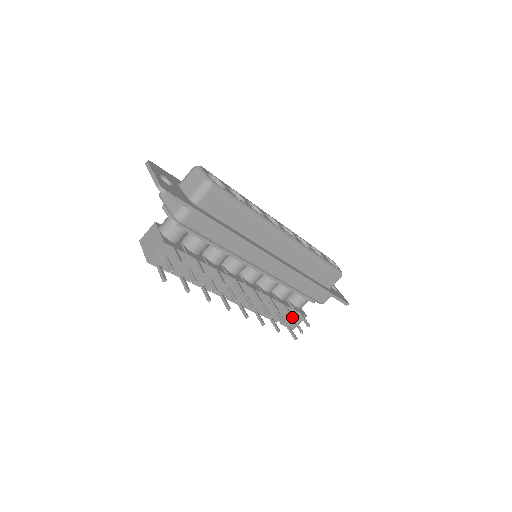
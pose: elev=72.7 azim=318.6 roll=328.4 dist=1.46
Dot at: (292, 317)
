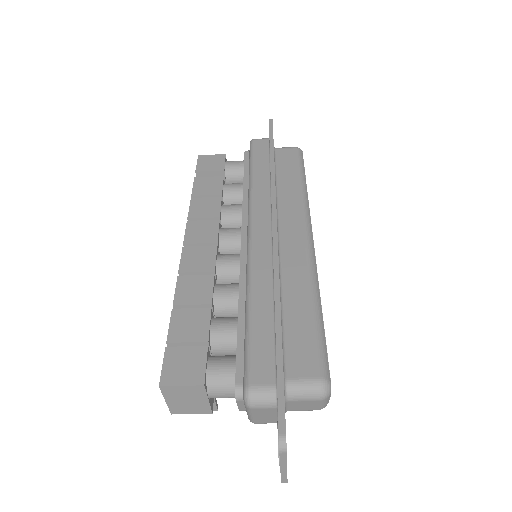
Dot at: occluded
